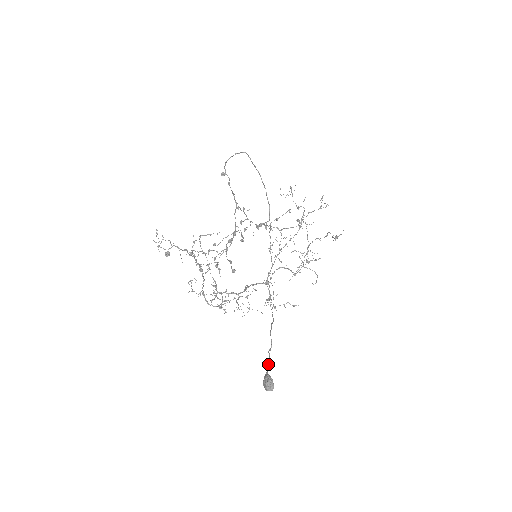
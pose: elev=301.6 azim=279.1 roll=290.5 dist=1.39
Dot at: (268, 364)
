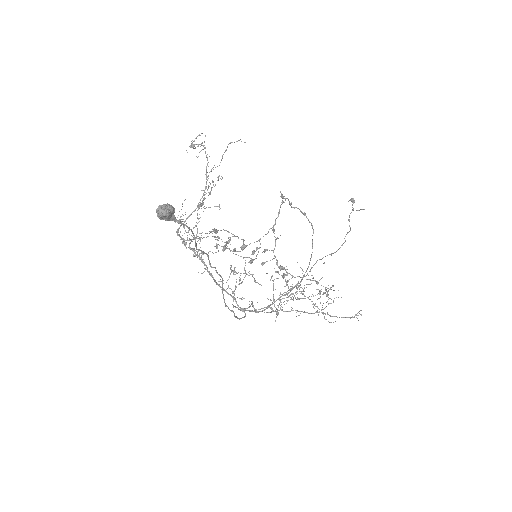
Dot at: occluded
